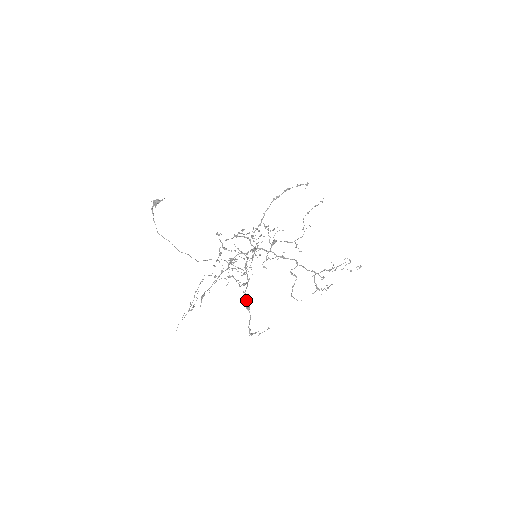
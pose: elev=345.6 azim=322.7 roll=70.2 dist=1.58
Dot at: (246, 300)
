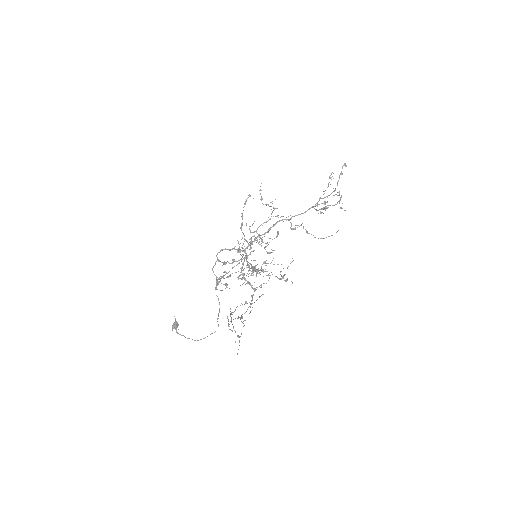
Dot at: (257, 271)
